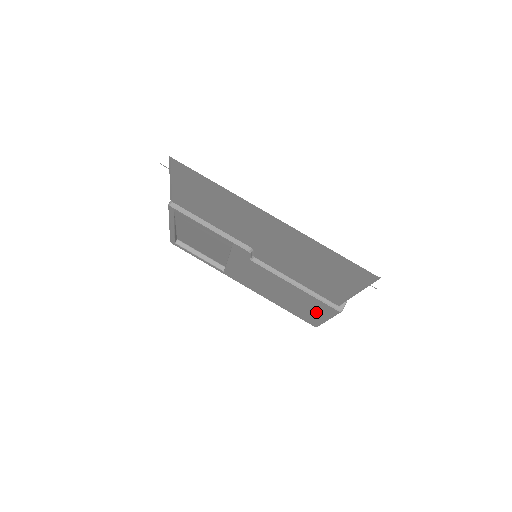
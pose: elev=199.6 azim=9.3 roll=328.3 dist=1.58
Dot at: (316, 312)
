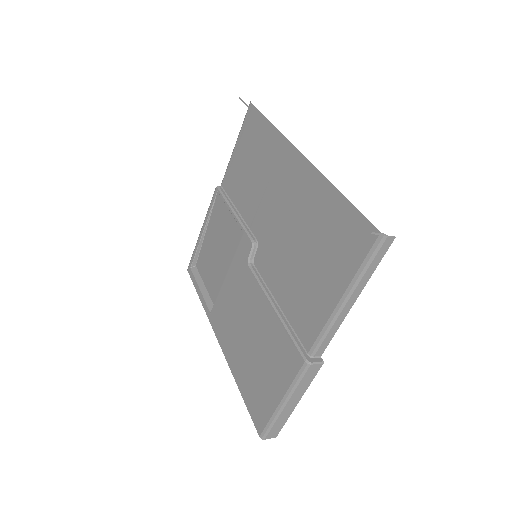
Dot at: (275, 380)
